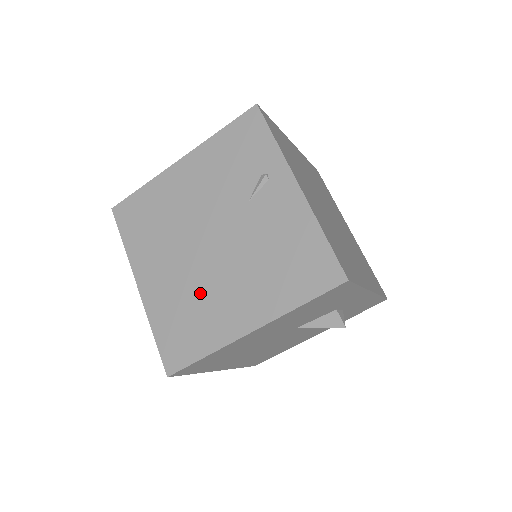
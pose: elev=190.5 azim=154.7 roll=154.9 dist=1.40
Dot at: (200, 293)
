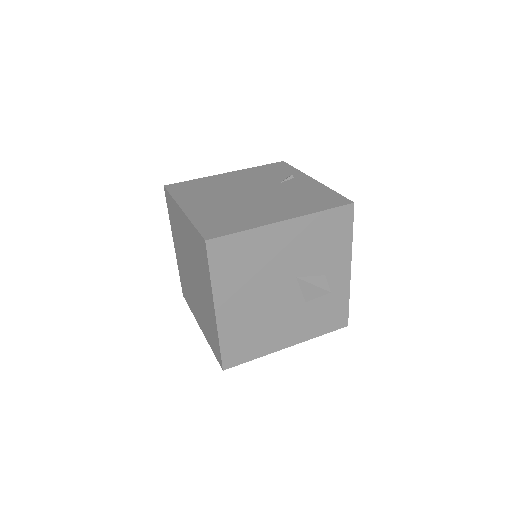
Dot at: (240, 209)
